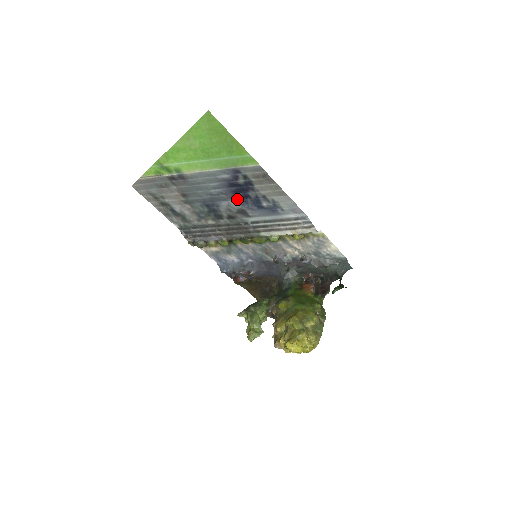
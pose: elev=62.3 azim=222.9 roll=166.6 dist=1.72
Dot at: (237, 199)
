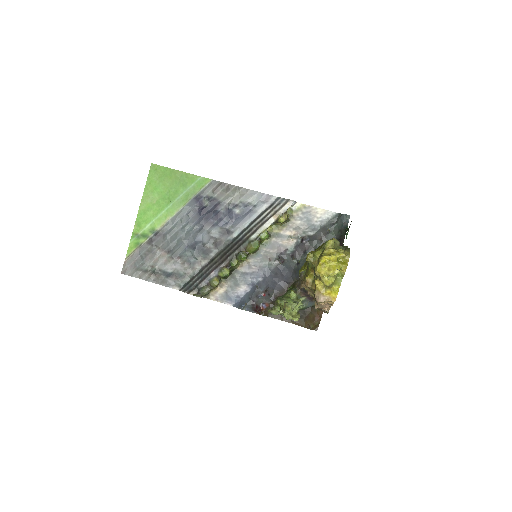
Dot at: (213, 223)
